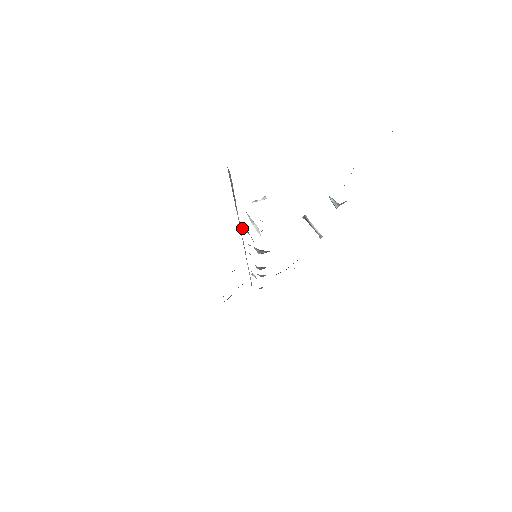
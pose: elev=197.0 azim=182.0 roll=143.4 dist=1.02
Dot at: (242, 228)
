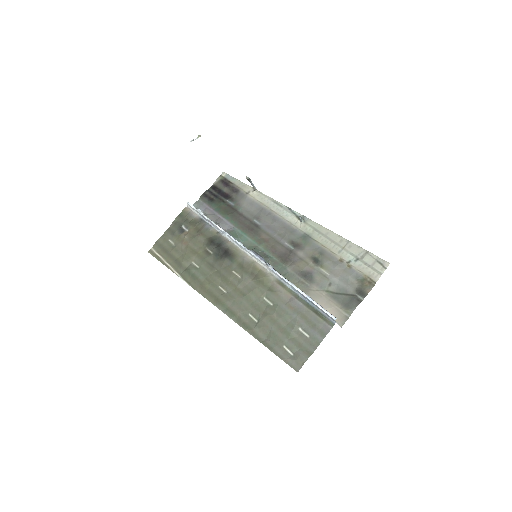
Dot at: (270, 265)
